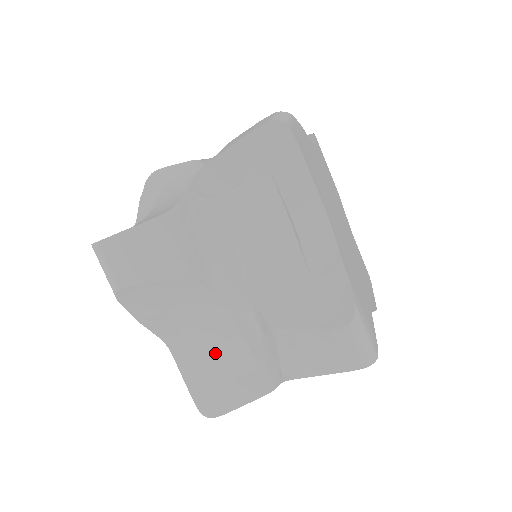
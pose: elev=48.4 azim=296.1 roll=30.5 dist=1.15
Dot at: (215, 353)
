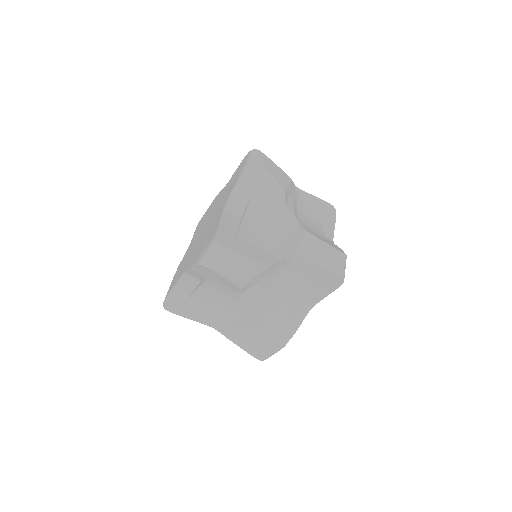
Dot at: (253, 227)
